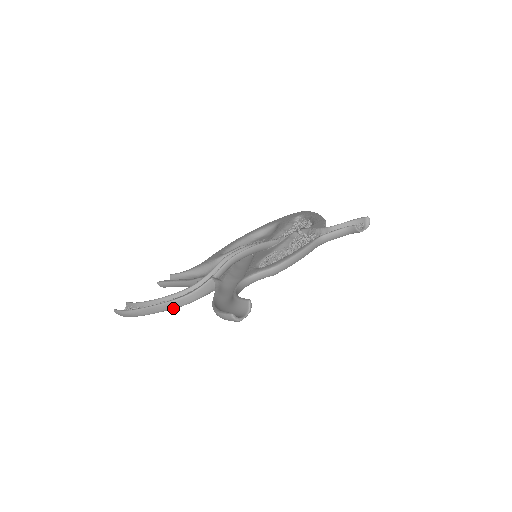
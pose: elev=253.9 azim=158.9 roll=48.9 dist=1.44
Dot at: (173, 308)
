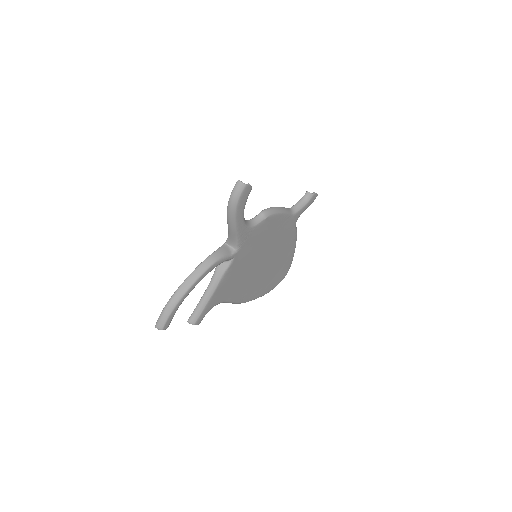
Dot at: (203, 272)
